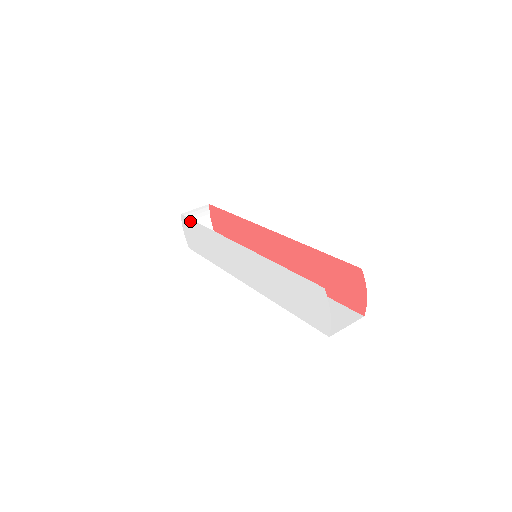
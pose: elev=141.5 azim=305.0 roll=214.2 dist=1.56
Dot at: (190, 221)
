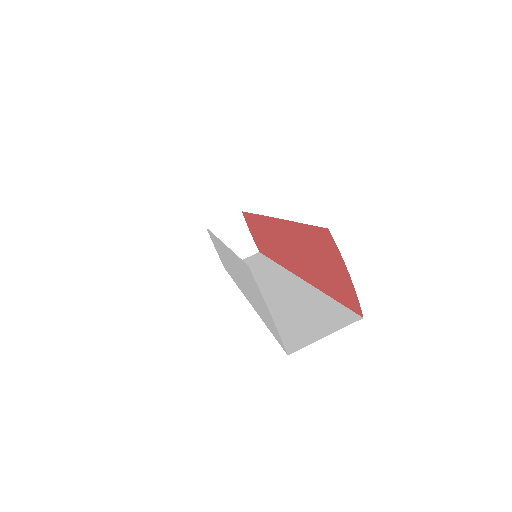
Dot at: (209, 232)
